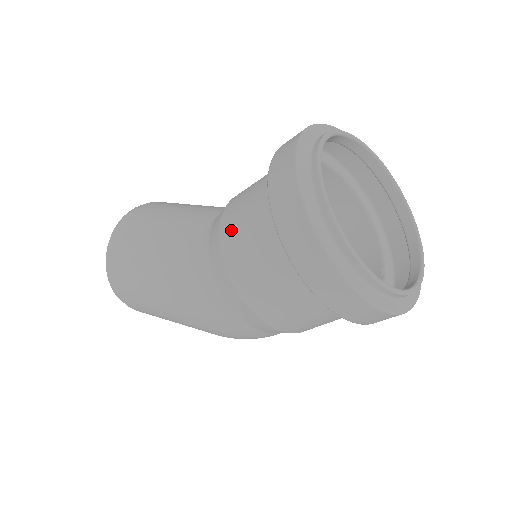
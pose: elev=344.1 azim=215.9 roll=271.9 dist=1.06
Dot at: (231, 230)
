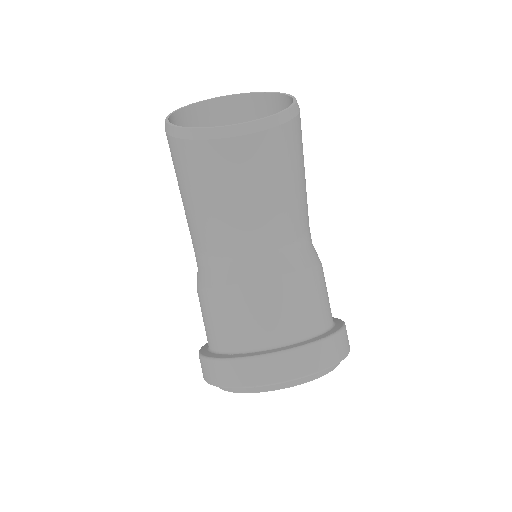
Dot at: (207, 303)
